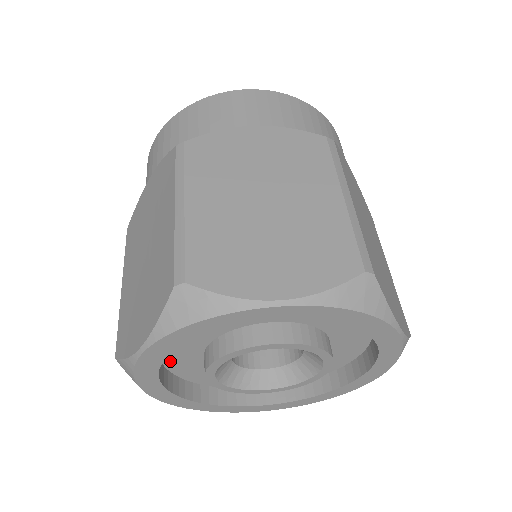
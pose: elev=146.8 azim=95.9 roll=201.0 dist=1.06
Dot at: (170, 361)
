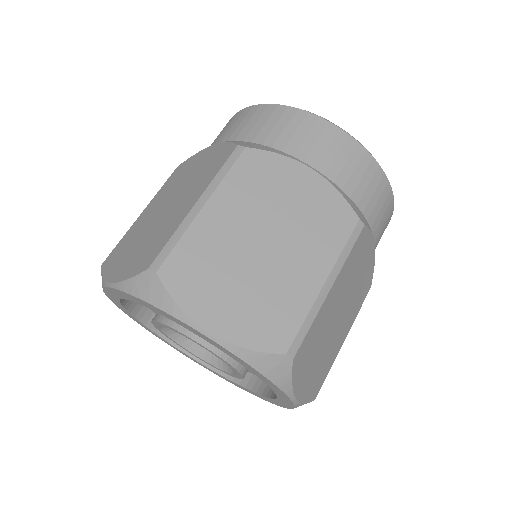
Dot at: occluded
